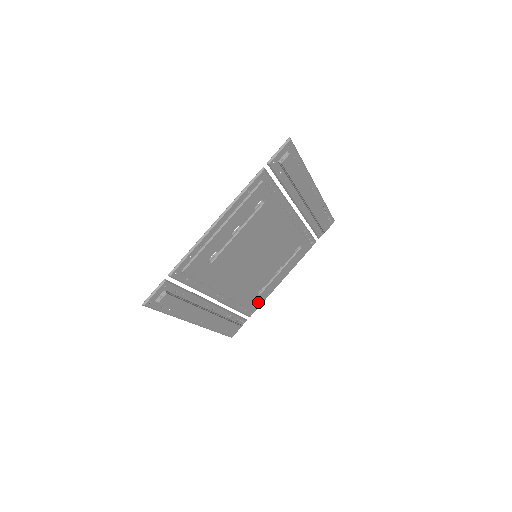
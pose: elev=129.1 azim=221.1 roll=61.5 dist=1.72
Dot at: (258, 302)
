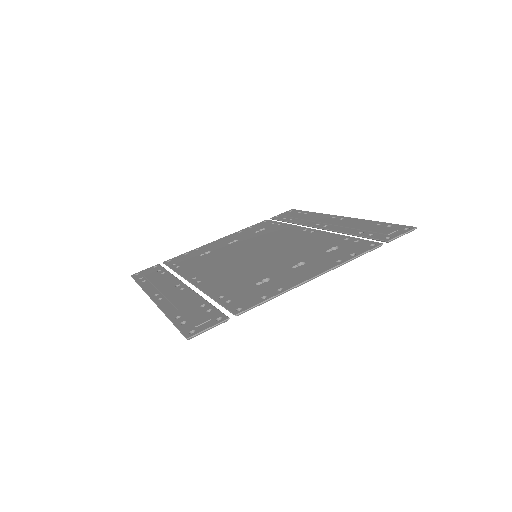
Dot at: occluded
